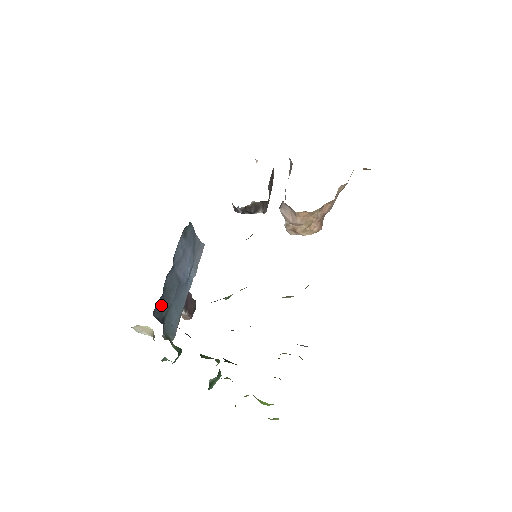
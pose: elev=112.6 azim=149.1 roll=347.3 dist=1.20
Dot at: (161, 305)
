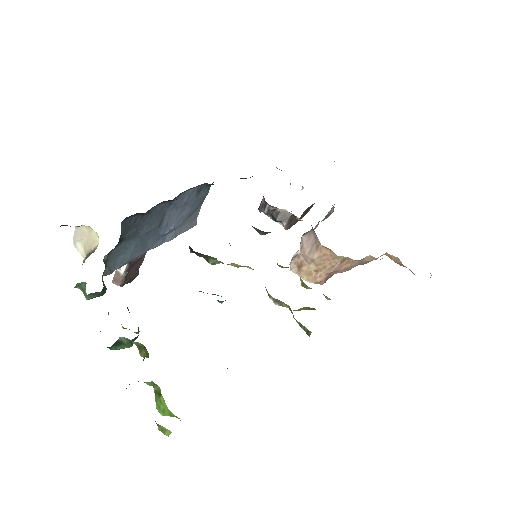
Dot at: (133, 223)
